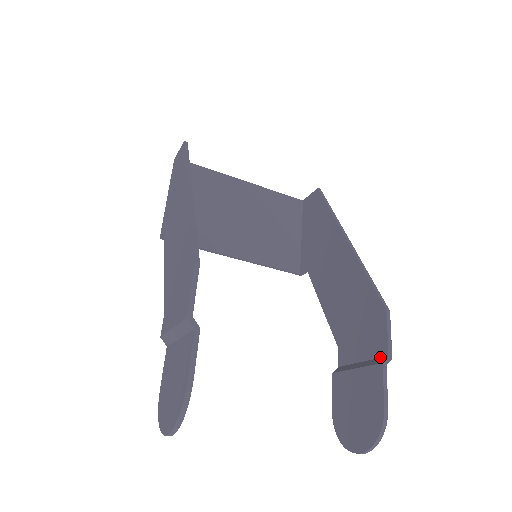
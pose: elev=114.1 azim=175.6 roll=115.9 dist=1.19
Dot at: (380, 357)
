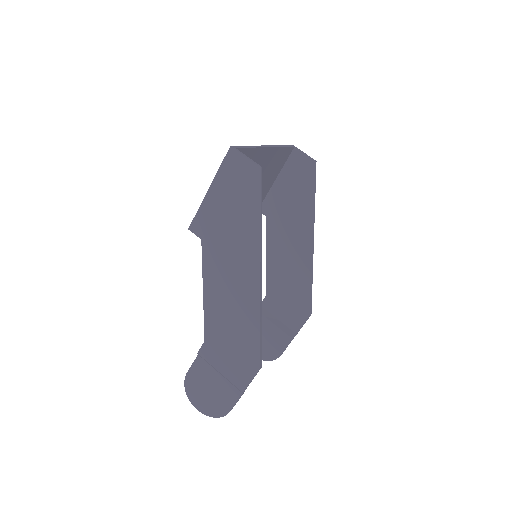
Dot at: (291, 330)
